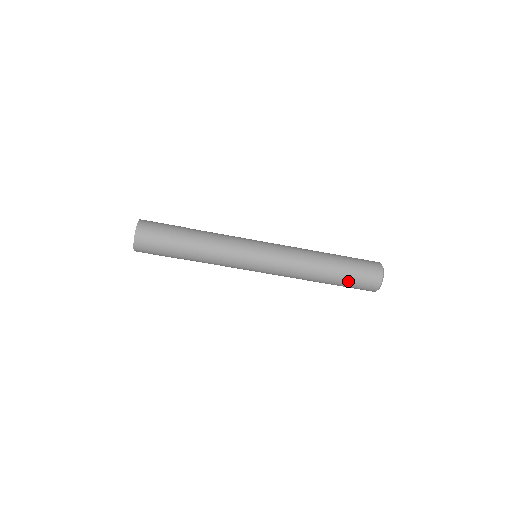
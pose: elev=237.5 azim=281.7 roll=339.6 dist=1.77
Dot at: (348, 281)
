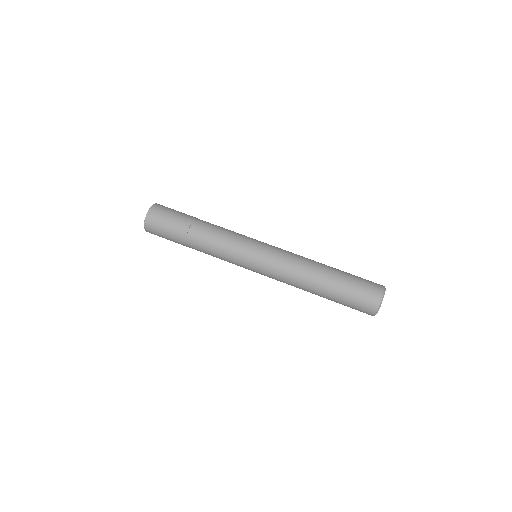
Dot at: (347, 286)
